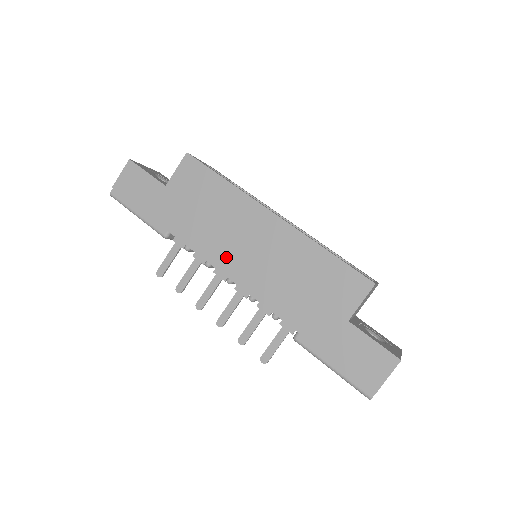
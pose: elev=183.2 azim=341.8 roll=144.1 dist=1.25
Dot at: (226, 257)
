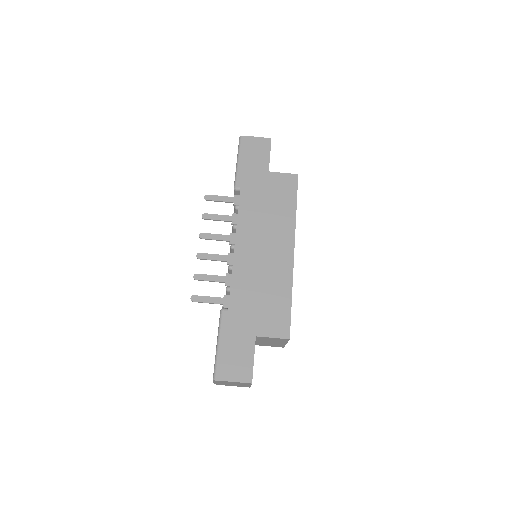
Dot at: (248, 236)
